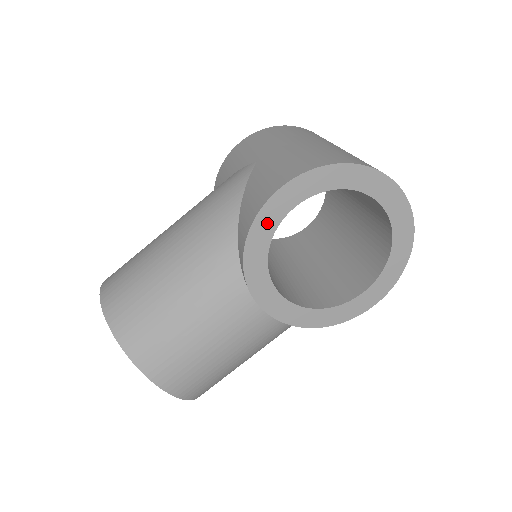
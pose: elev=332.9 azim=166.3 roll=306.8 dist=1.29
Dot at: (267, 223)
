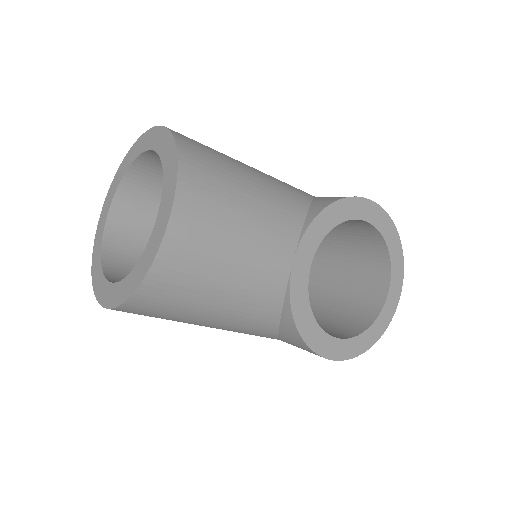
Dot at: (351, 209)
